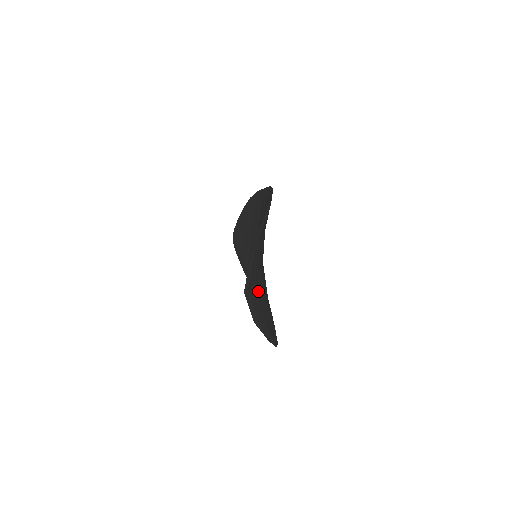
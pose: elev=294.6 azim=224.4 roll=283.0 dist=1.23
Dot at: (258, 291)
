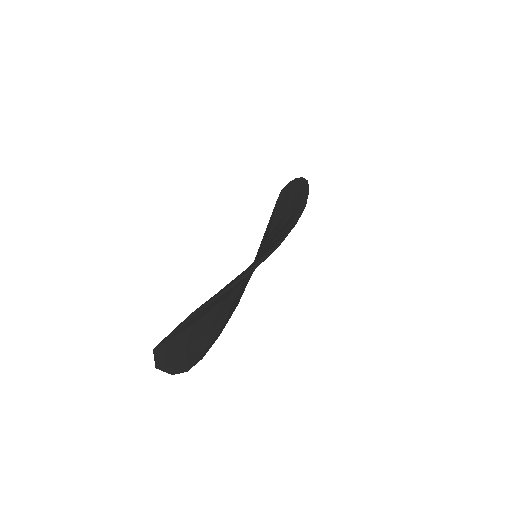
Dot at: (192, 331)
